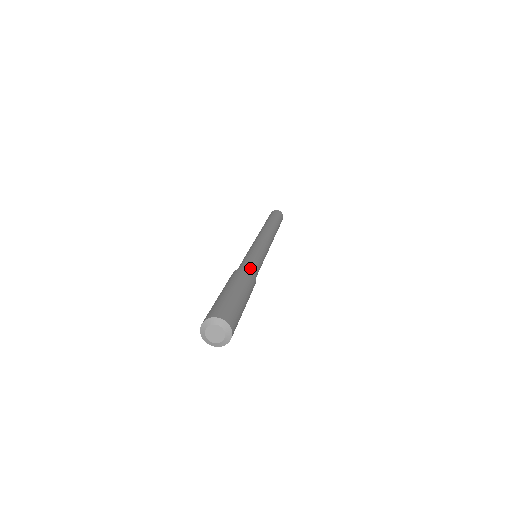
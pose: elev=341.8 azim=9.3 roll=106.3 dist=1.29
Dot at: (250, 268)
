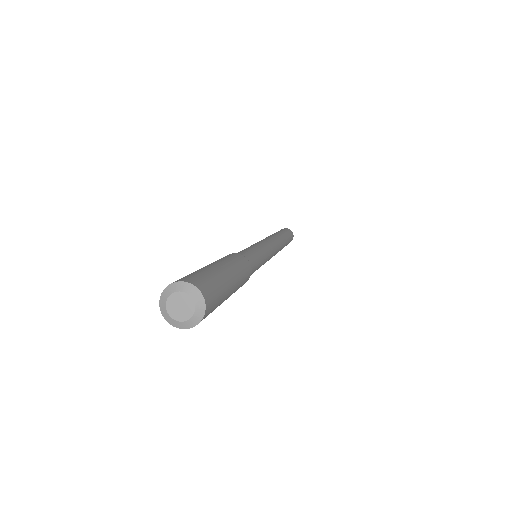
Dot at: (246, 256)
